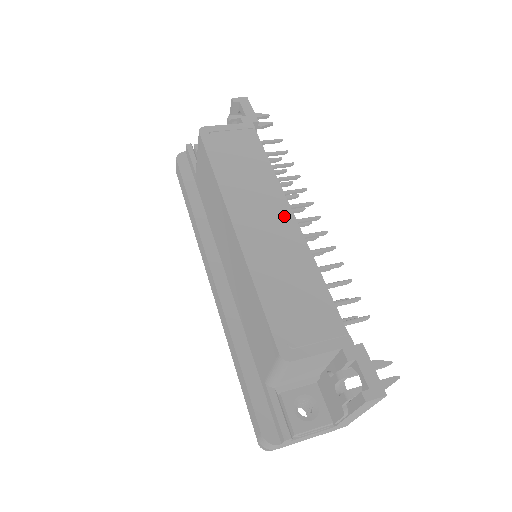
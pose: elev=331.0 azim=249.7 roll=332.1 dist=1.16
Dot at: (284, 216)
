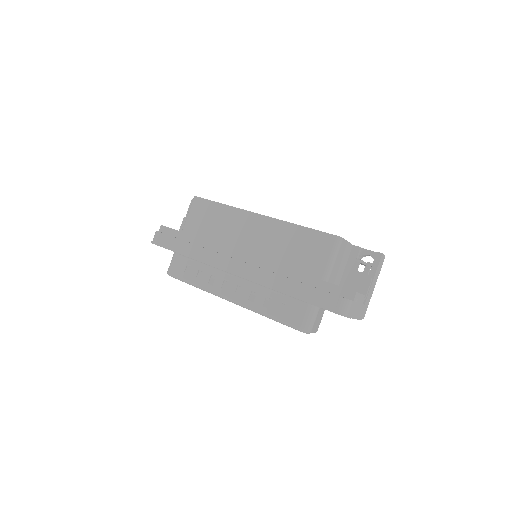
Dot at: occluded
